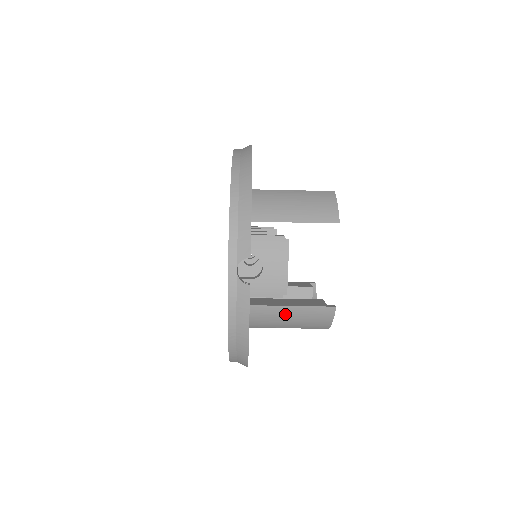
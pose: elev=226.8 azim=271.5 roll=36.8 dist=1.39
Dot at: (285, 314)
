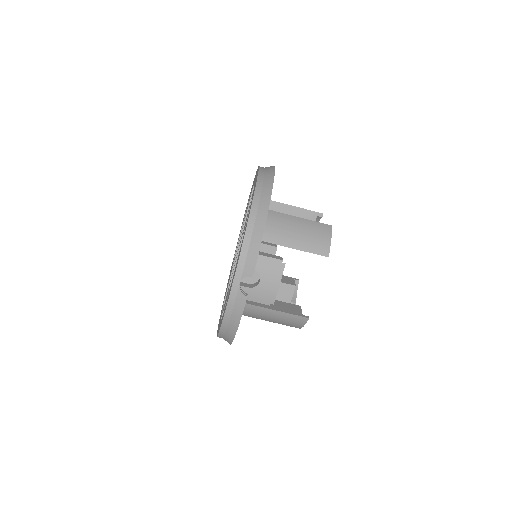
Dot at: (268, 314)
